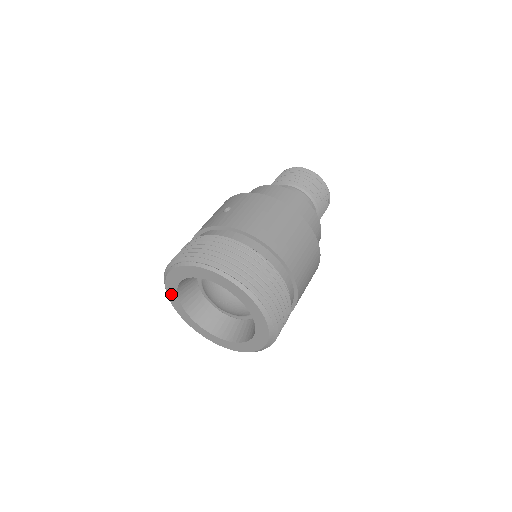
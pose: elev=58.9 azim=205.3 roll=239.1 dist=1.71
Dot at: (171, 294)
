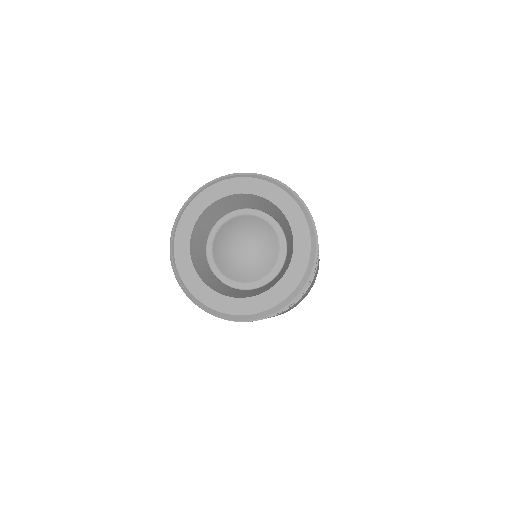
Dot at: (192, 284)
